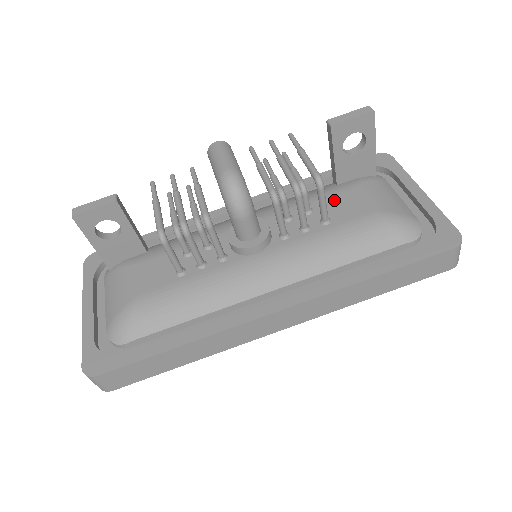
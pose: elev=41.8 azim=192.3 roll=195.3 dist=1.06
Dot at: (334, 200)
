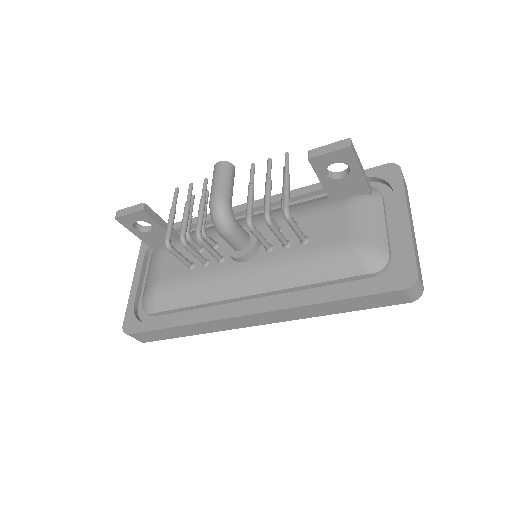
Dot at: (320, 219)
